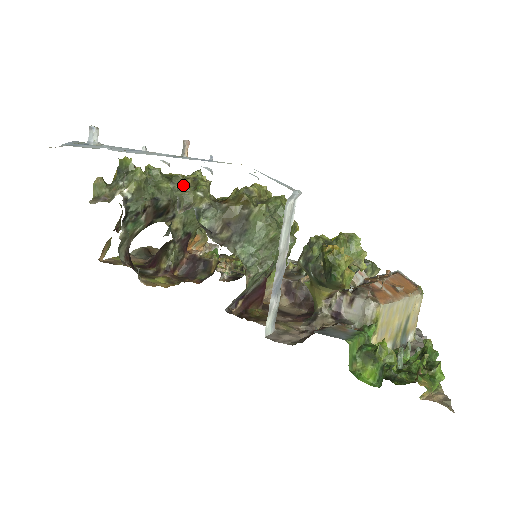
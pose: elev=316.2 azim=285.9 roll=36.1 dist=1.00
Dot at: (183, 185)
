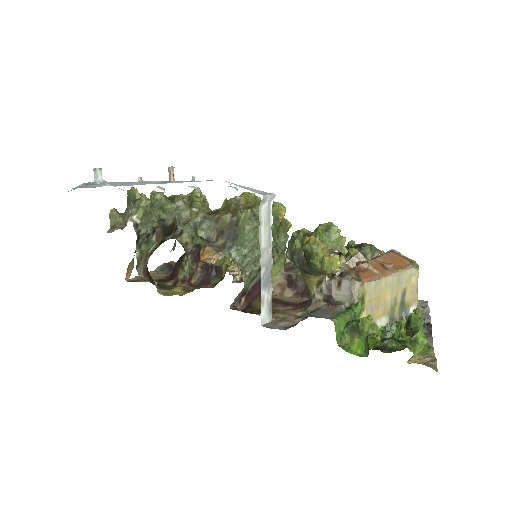
Dot at: (180, 204)
